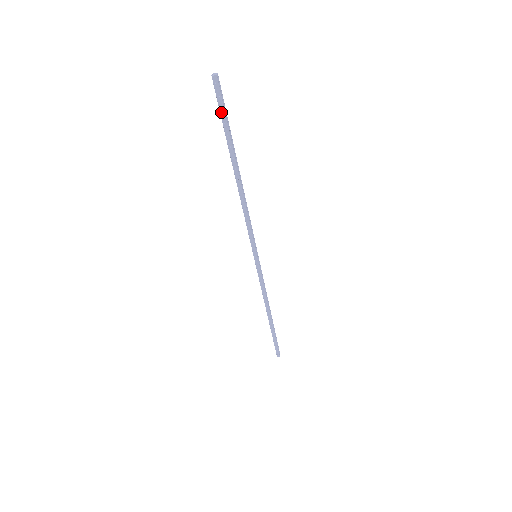
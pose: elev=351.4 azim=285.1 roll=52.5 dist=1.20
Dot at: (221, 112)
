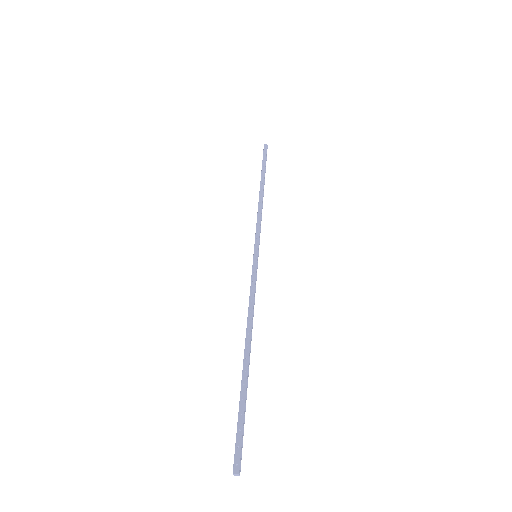
Dot at: (264, 157)
